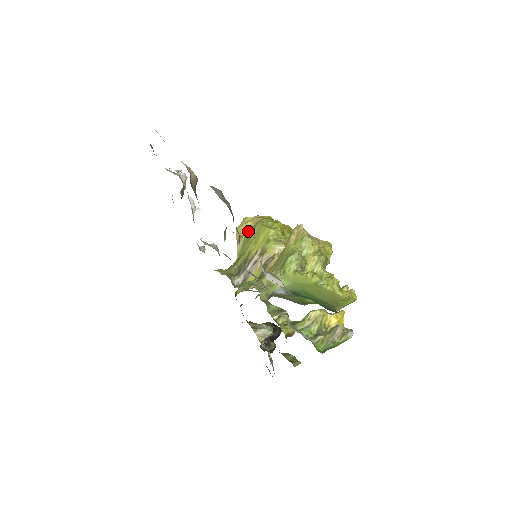
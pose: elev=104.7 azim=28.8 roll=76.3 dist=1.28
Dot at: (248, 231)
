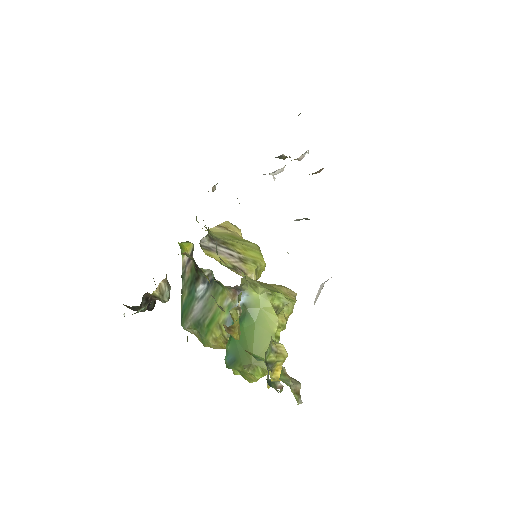
Dot at: occluded
